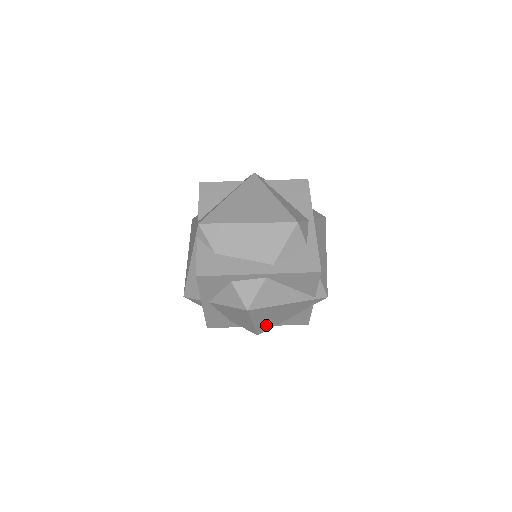
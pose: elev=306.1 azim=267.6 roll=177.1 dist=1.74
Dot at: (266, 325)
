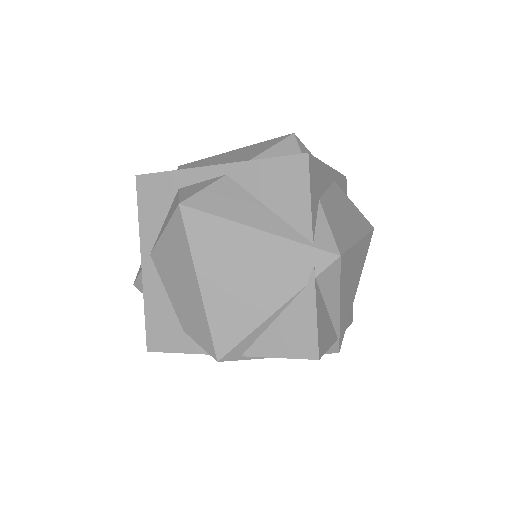
Dot at: (228, 316)
